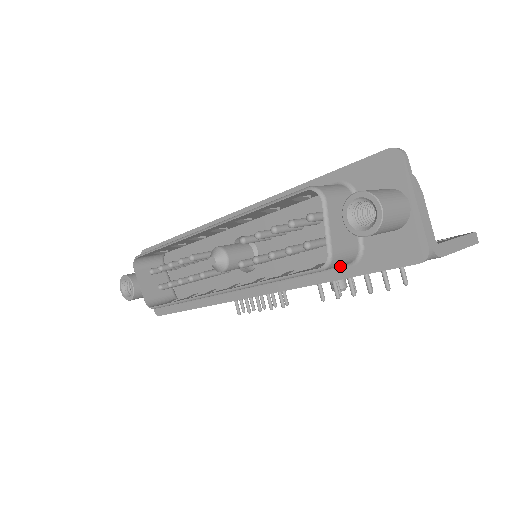
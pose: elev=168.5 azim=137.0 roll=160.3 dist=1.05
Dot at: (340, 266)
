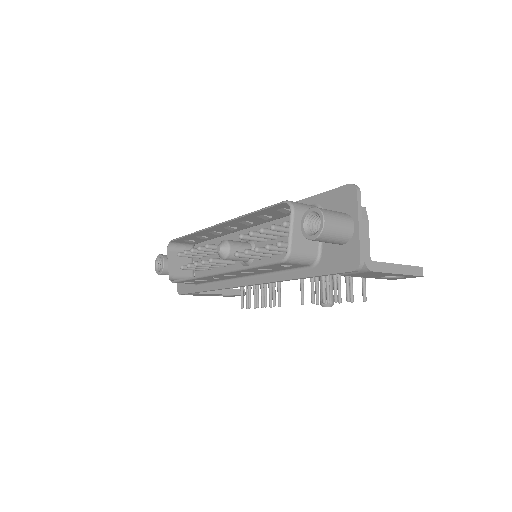
Dot at: (304, 267)
